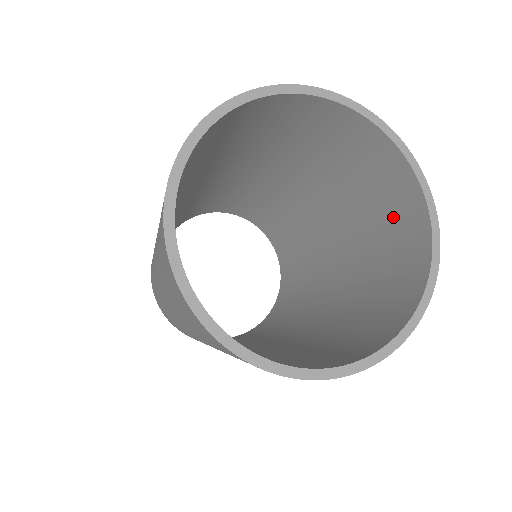
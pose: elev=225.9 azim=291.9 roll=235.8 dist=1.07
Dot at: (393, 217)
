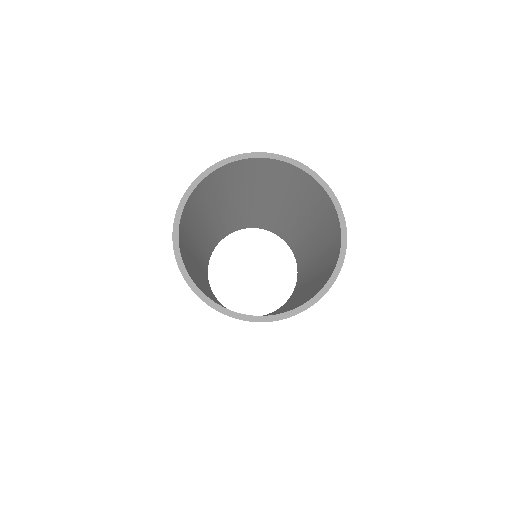
Dot at: (329, 225)
